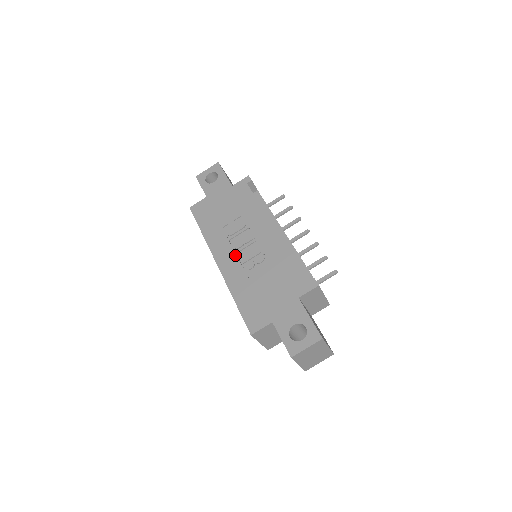
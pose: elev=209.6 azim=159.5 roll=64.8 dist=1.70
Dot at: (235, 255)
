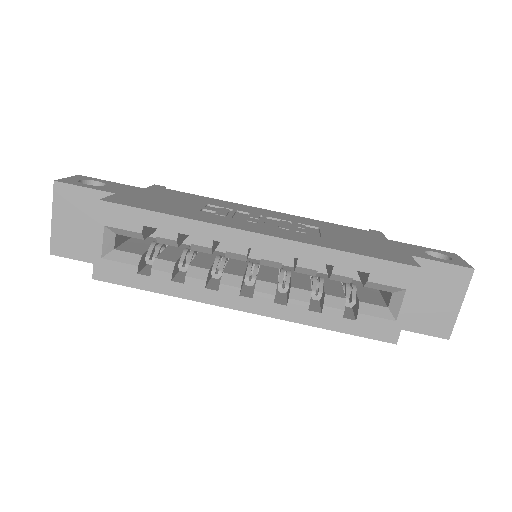
Dot at: (266, 225)
